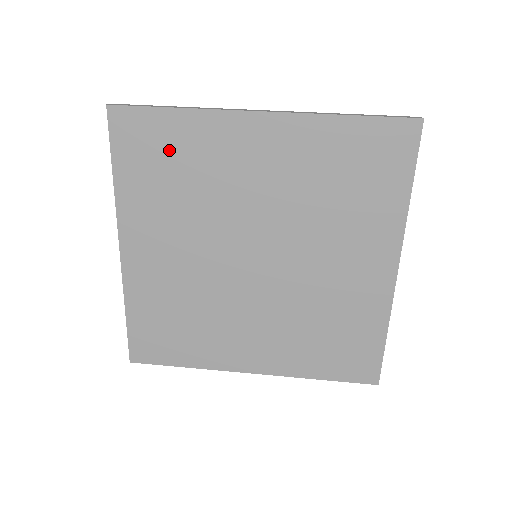
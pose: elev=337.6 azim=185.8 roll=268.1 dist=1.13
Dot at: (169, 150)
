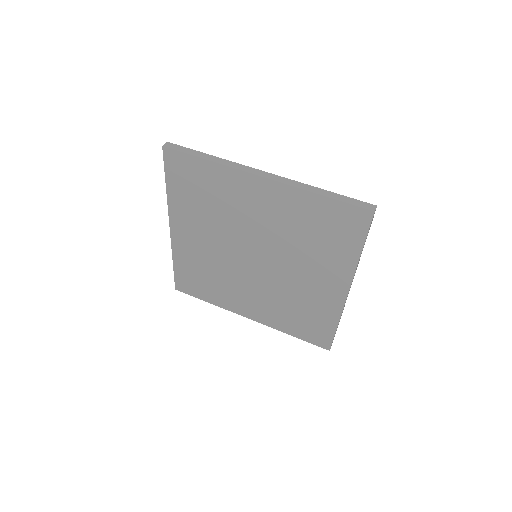
Dot at: (201, 183)
